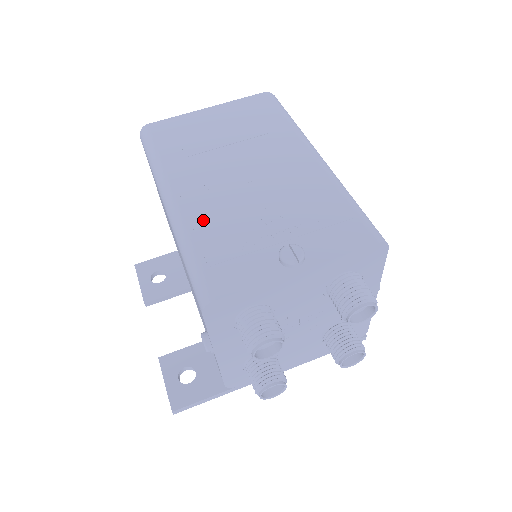
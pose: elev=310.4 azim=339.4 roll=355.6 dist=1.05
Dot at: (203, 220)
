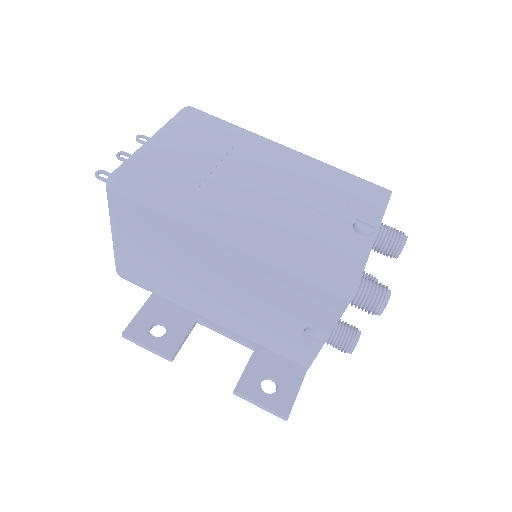
Dot at: (279, 234)
